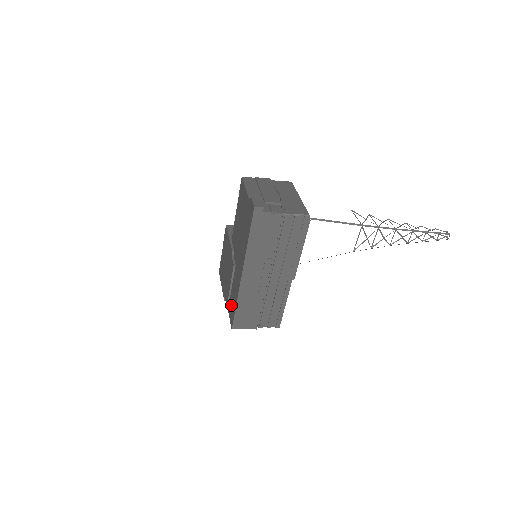
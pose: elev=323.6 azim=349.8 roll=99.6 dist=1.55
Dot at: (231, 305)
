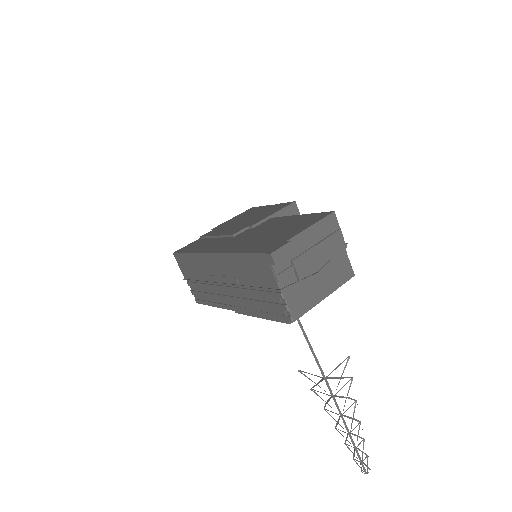
Dot at: (198, 243)
